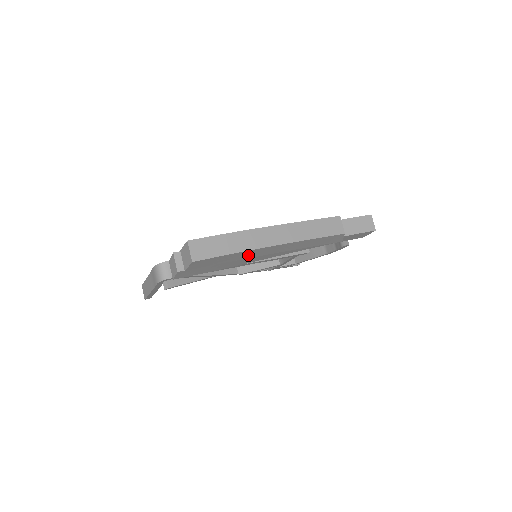
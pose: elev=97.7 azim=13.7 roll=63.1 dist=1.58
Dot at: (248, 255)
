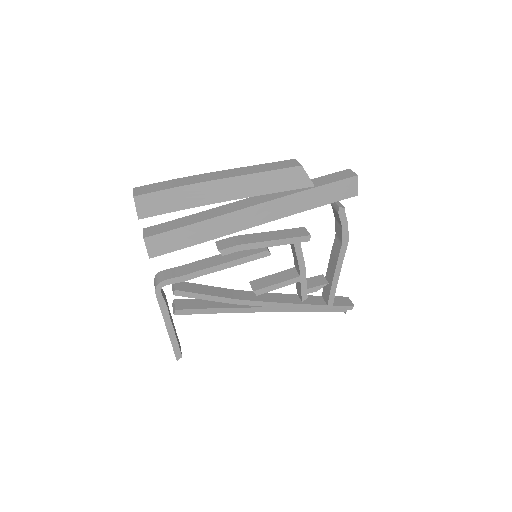
Dot at: (199, 198)
